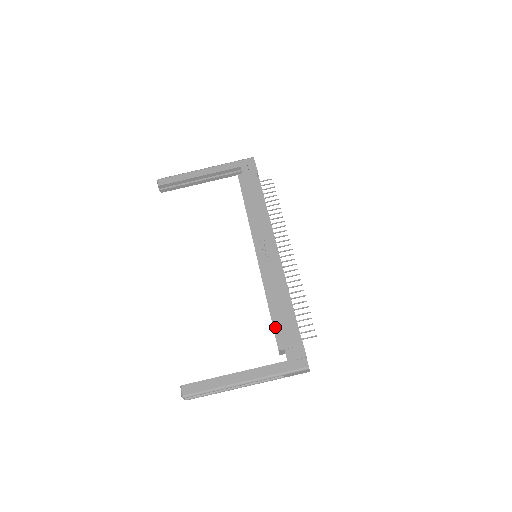
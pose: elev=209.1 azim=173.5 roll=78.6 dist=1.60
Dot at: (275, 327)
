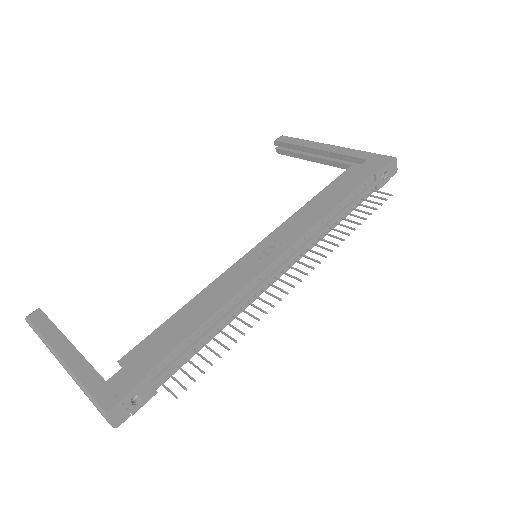
Dot at: (152, 335)
